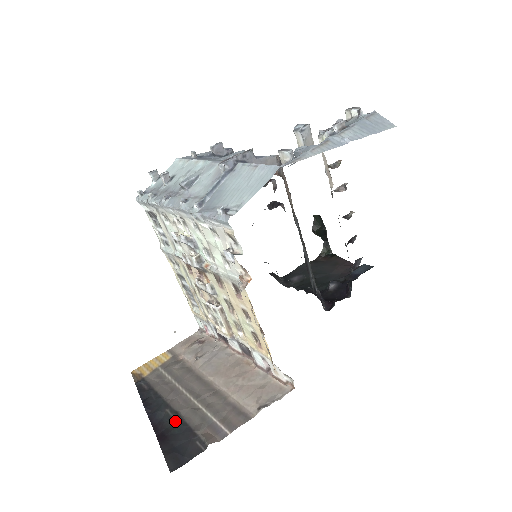
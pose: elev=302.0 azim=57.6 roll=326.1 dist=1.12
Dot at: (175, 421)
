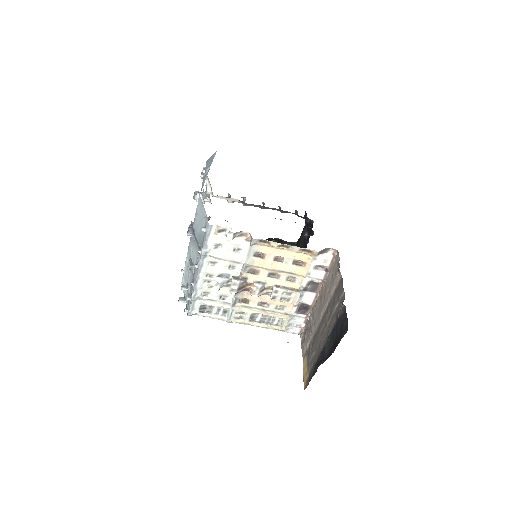
Dot at: (331, 338)
